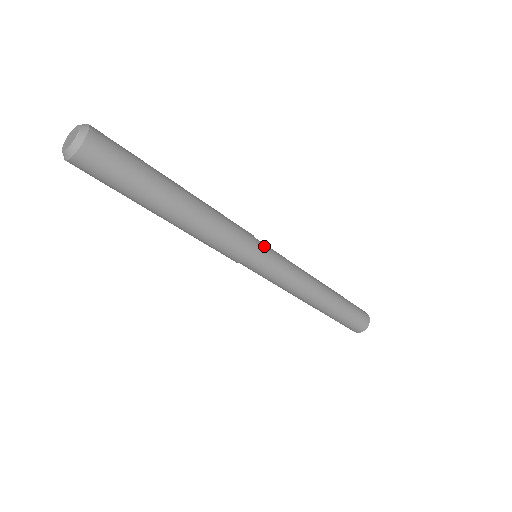
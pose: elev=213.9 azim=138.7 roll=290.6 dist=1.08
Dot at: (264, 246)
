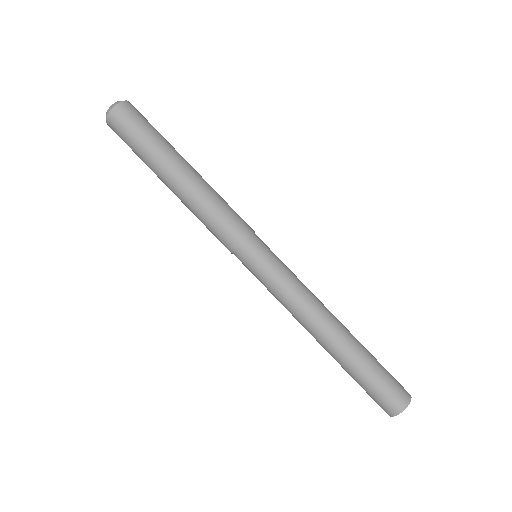
Dot at: (263, 244)
